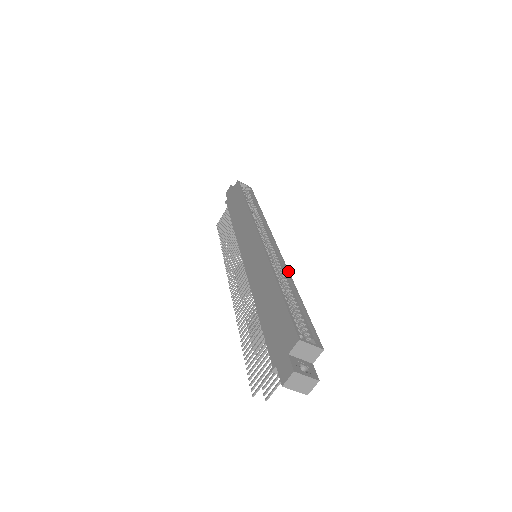
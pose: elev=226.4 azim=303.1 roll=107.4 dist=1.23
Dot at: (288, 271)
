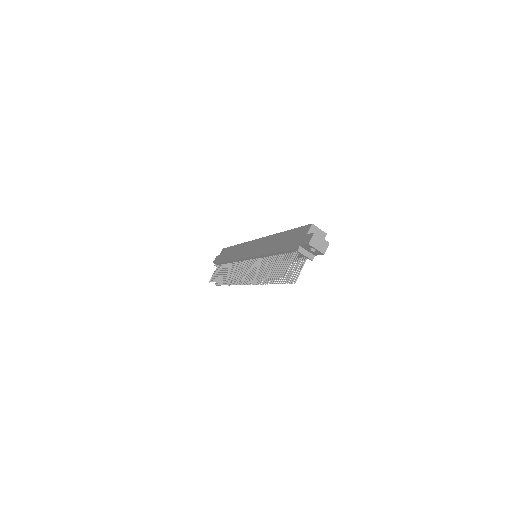
Dot at: occluded
